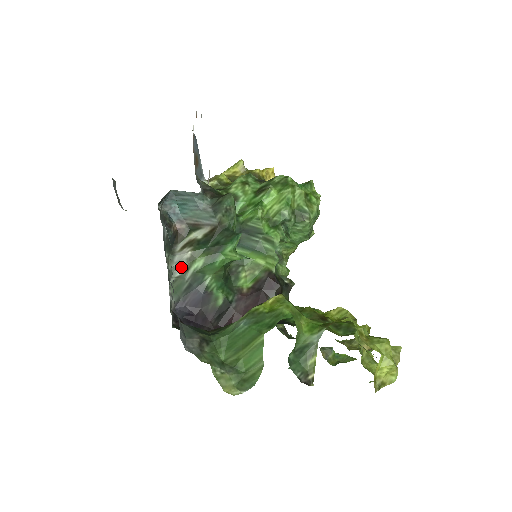
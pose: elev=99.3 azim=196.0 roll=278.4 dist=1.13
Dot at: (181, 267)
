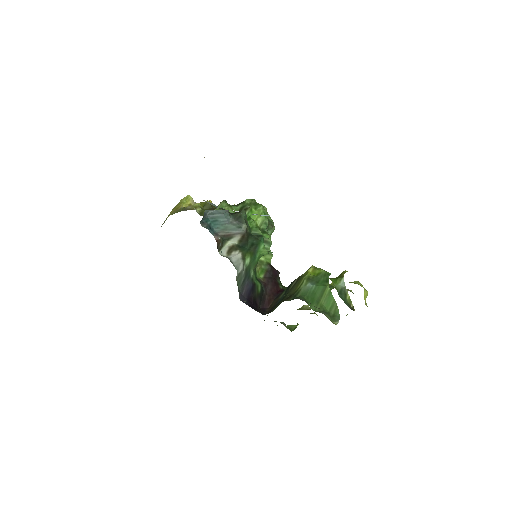
Dot at: (240, 265)
